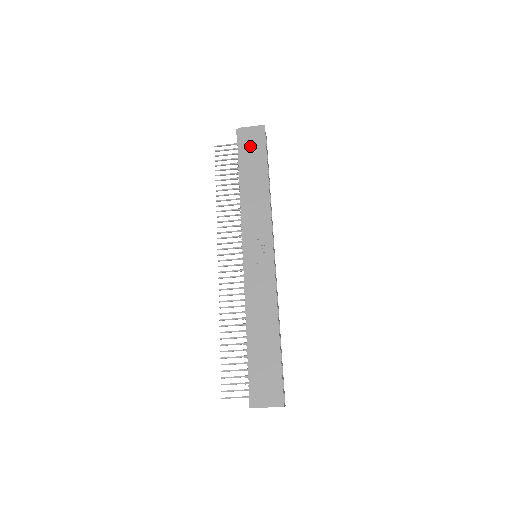
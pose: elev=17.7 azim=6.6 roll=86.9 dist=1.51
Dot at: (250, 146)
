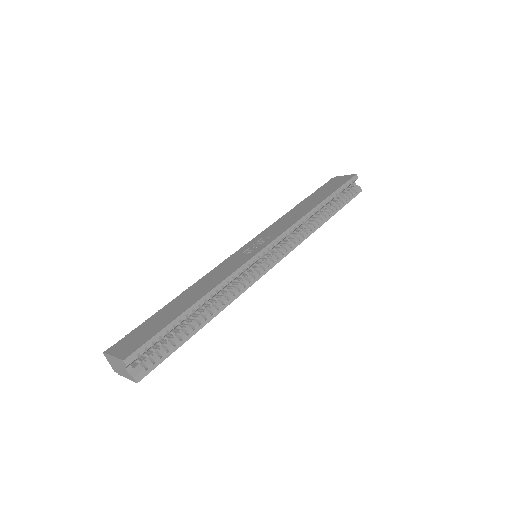
Dot at: (330, 185)
